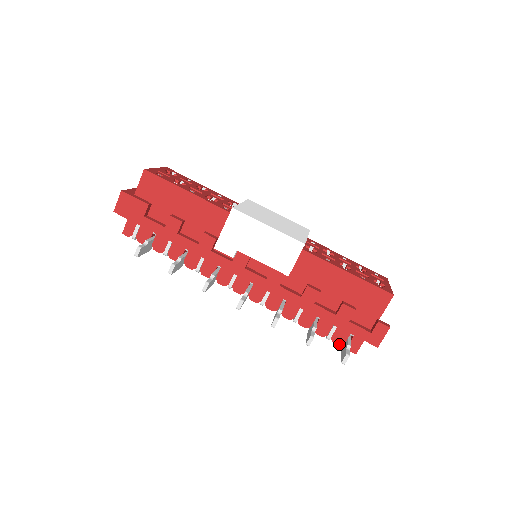
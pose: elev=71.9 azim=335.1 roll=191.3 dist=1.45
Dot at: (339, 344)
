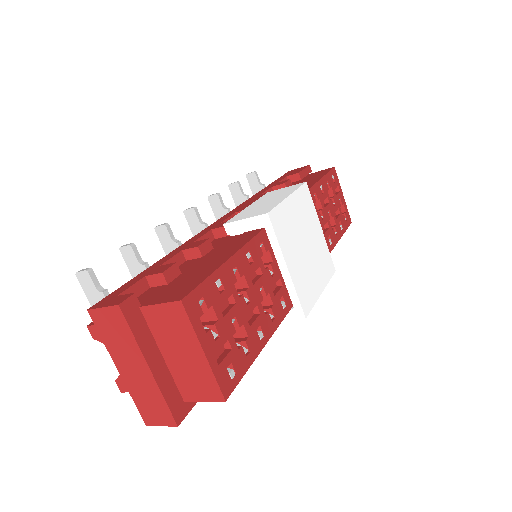
Dot at: occluded
